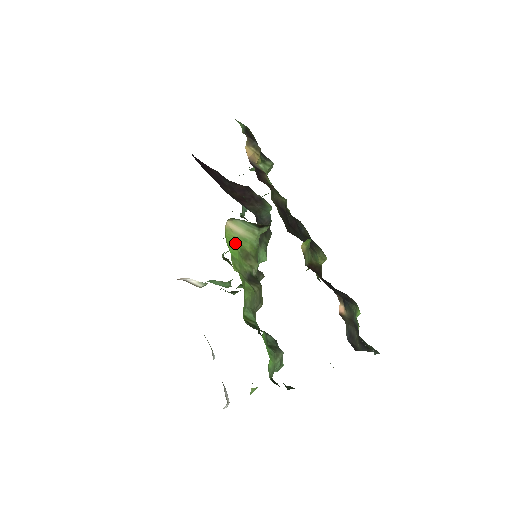
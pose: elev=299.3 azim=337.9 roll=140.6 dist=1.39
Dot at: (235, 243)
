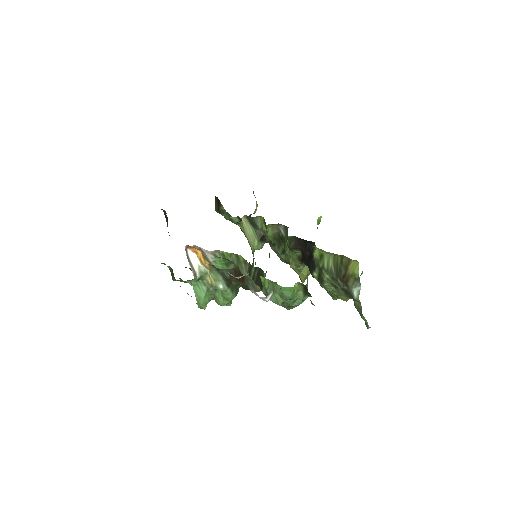
Dot at: occluded
